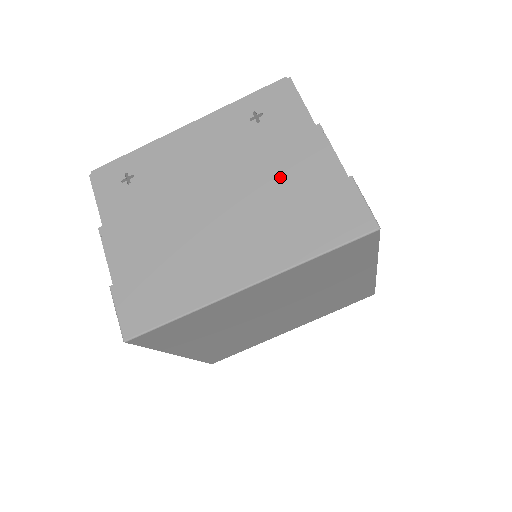
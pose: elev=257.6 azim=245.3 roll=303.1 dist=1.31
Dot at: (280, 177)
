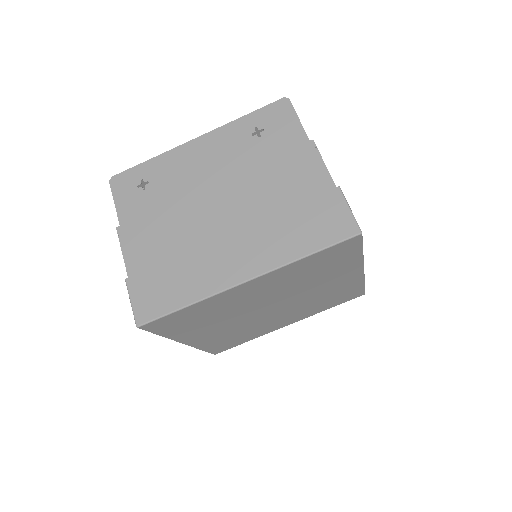
Dot at: (277, 186)
